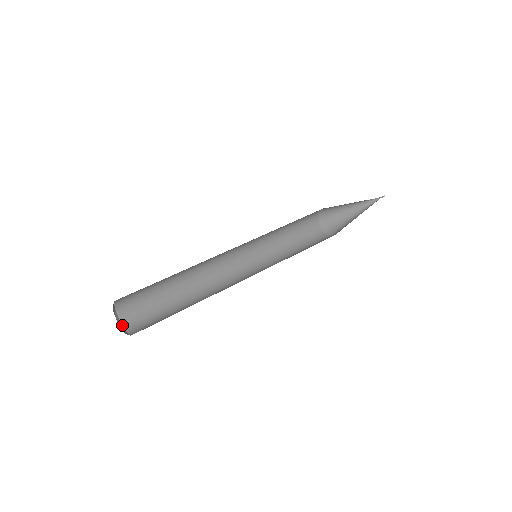
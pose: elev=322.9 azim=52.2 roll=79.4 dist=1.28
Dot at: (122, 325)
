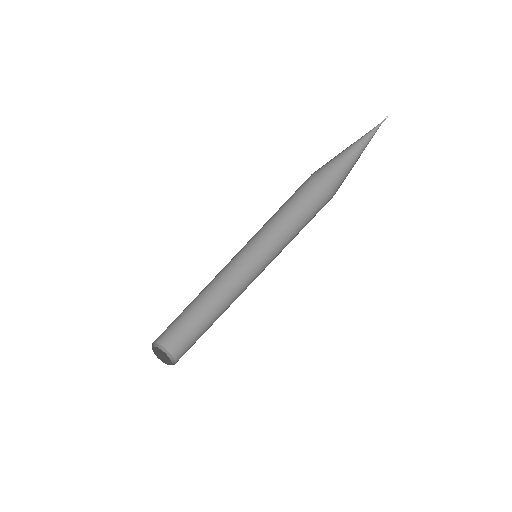
Dot at: (170, 354)
